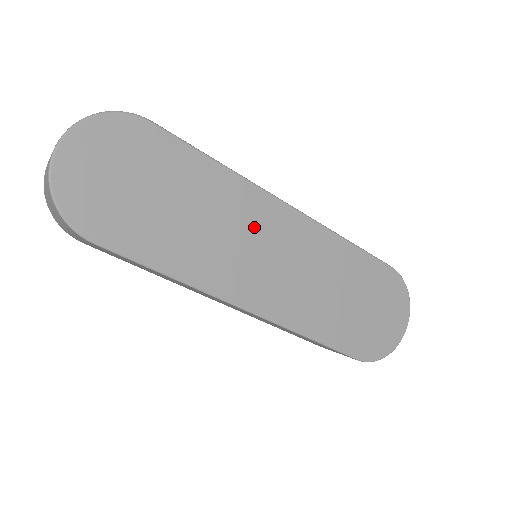
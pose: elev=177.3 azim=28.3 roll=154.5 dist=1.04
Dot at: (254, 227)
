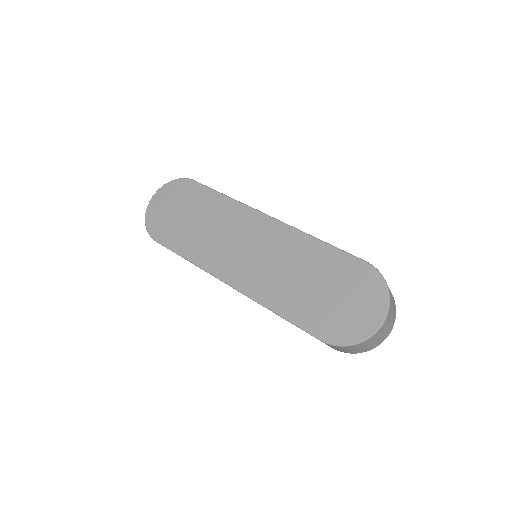
Dot at: (240, 231)
